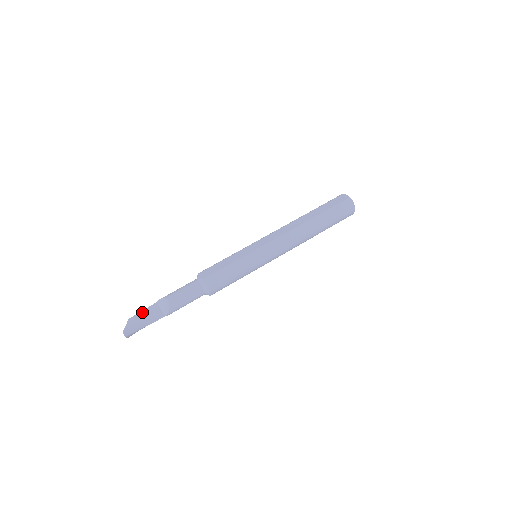
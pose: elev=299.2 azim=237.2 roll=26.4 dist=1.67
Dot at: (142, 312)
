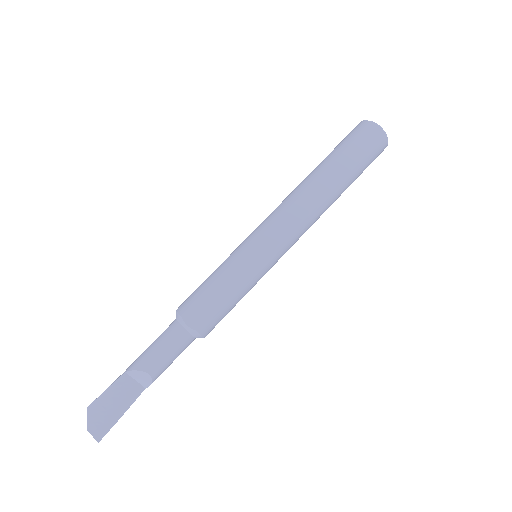
Dot at: (106, 392)
